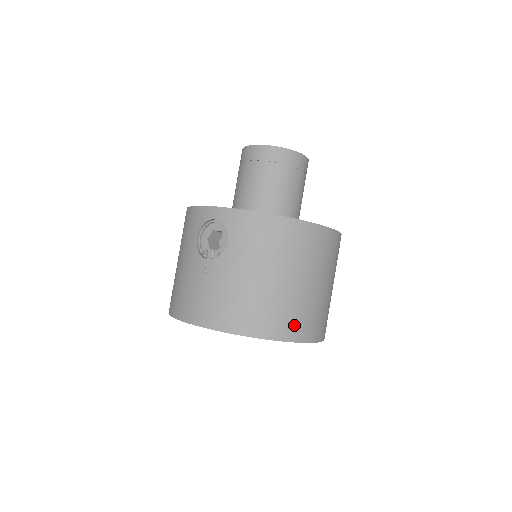
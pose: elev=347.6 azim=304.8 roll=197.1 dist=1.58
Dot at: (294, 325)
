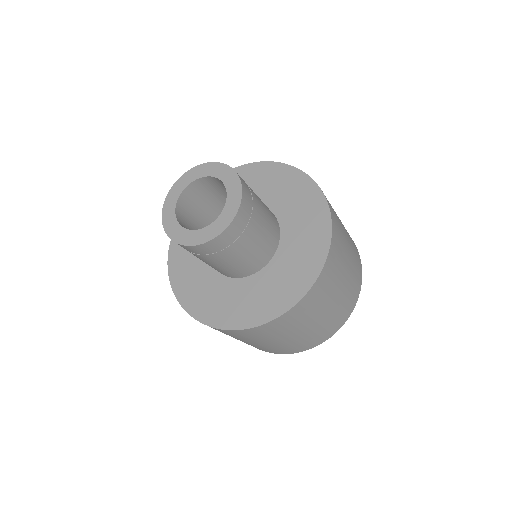
Dot at: occluded
